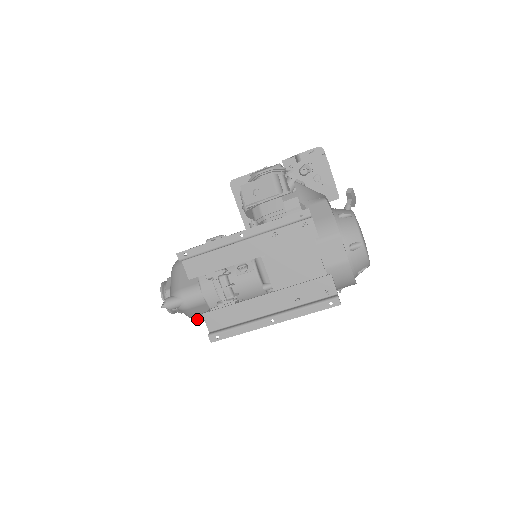
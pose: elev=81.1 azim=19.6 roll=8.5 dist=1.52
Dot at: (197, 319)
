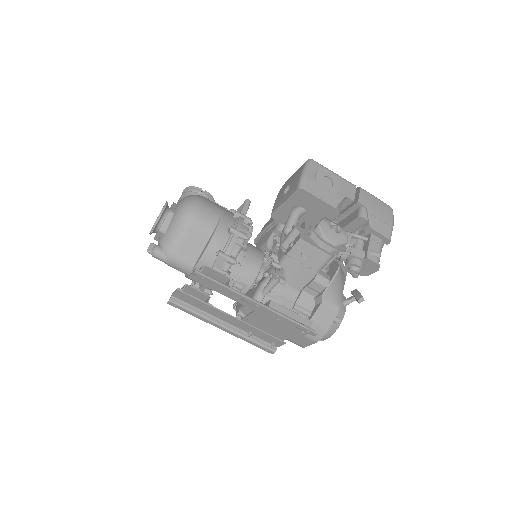
Dot at: occluded
